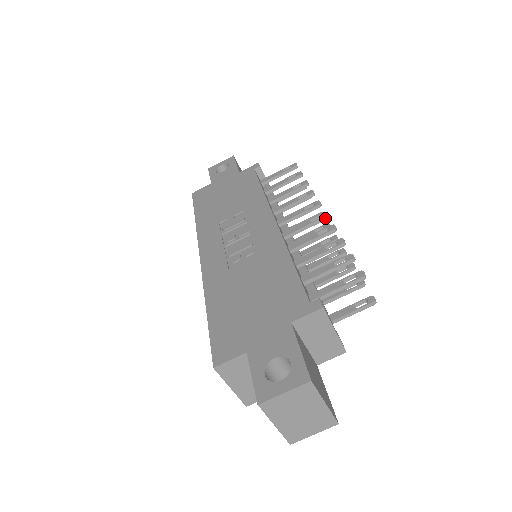
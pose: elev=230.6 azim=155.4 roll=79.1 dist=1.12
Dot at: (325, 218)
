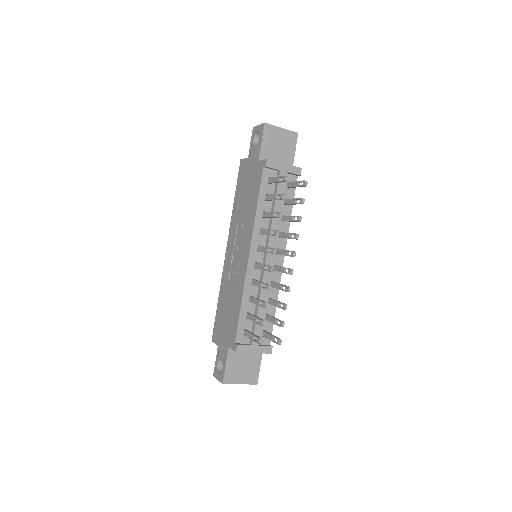
Dot at: (270, 271)
